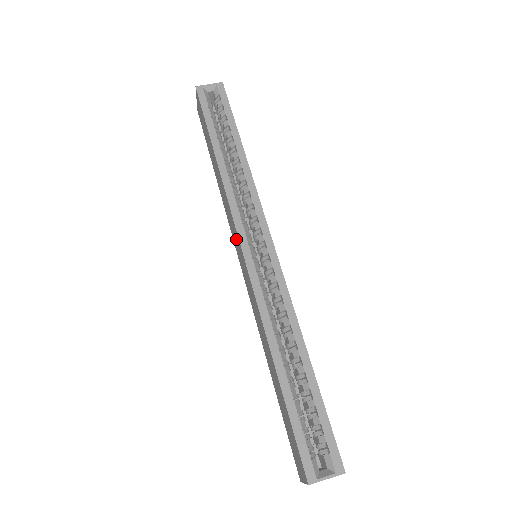
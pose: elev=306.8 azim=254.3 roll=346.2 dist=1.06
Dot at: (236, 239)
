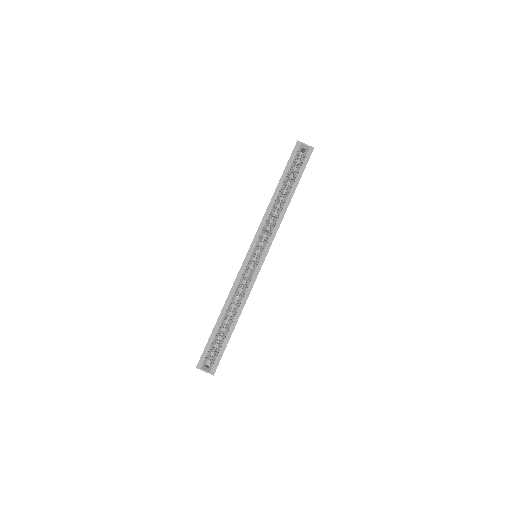
Dot at: occluded
